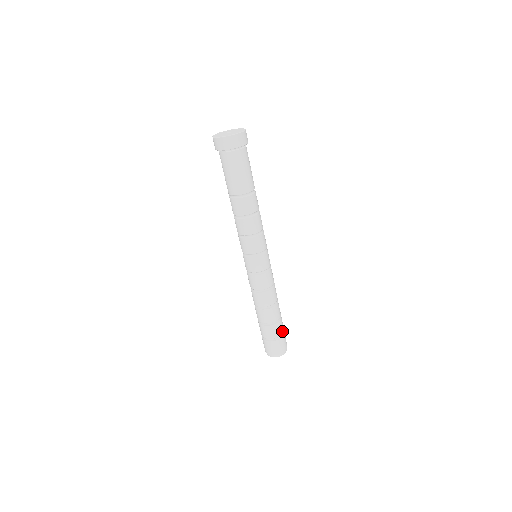
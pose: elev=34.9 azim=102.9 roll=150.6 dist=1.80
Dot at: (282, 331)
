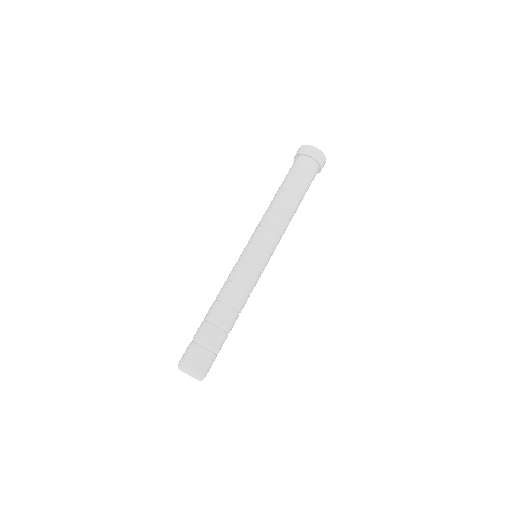
Dot at: occluded
